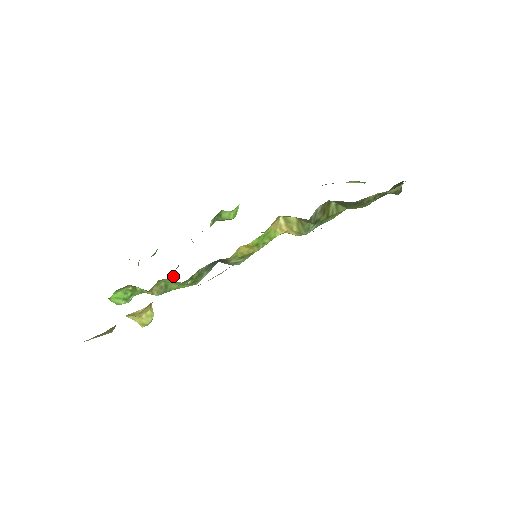
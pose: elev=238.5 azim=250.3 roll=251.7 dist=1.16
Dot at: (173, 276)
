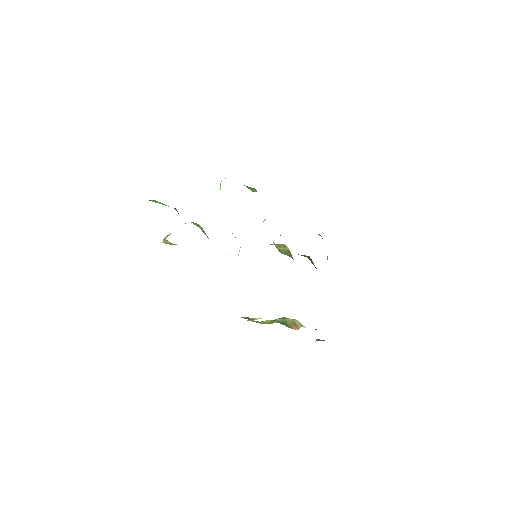
Dot at: occluded
